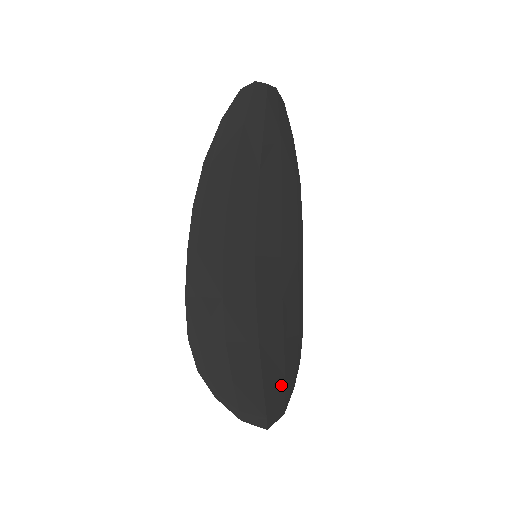
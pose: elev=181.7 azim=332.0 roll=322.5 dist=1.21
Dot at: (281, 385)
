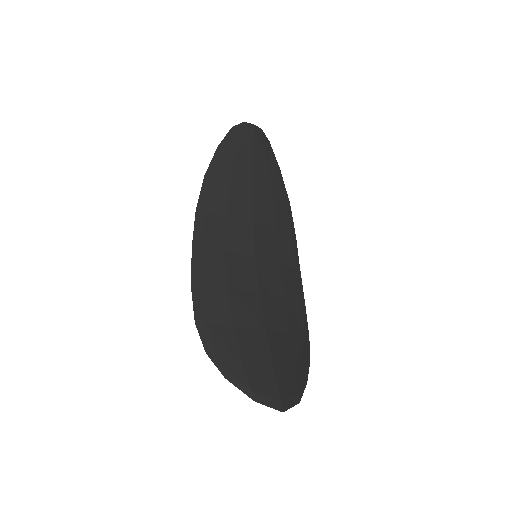
Dot at: (293, 374)
